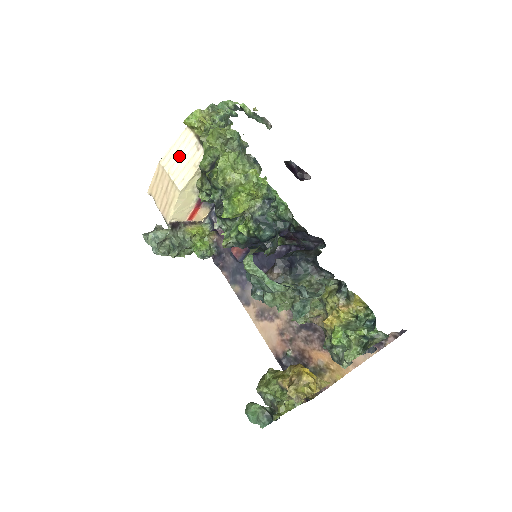
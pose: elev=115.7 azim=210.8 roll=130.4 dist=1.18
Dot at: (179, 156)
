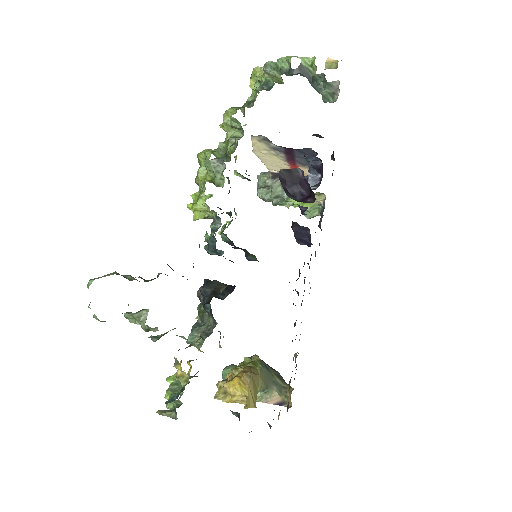
Dot at: occluded
